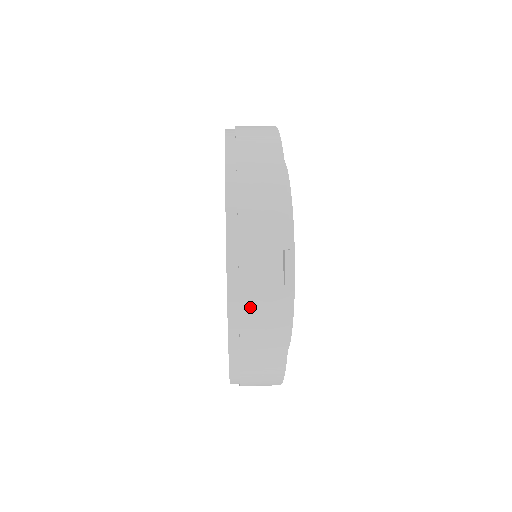
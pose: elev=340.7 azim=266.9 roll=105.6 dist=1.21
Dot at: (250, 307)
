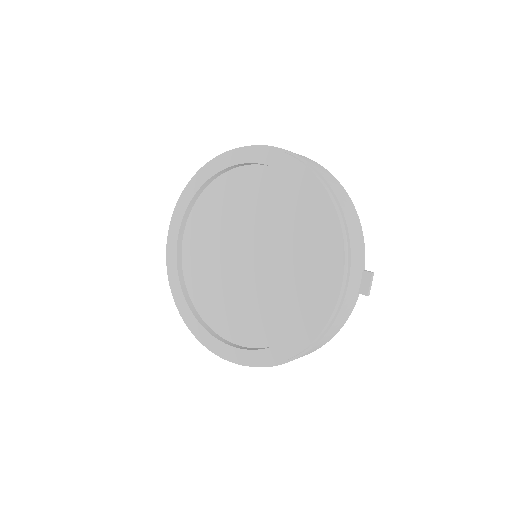
Dot at: (342, 311)
